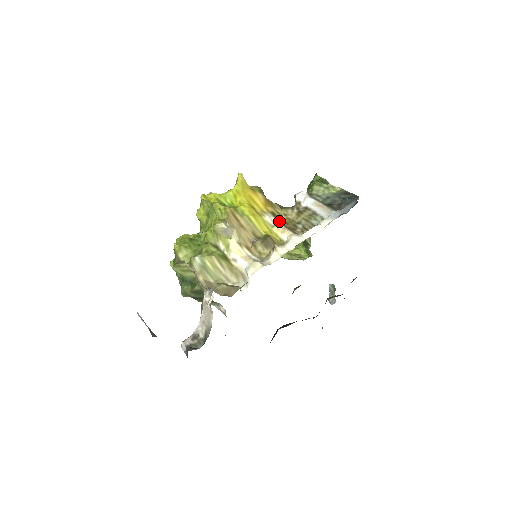
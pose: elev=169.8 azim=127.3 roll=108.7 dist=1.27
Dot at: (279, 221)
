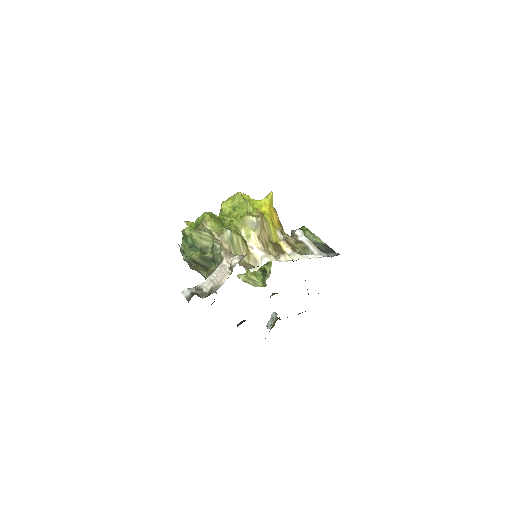
Dot at: (285, 239)
